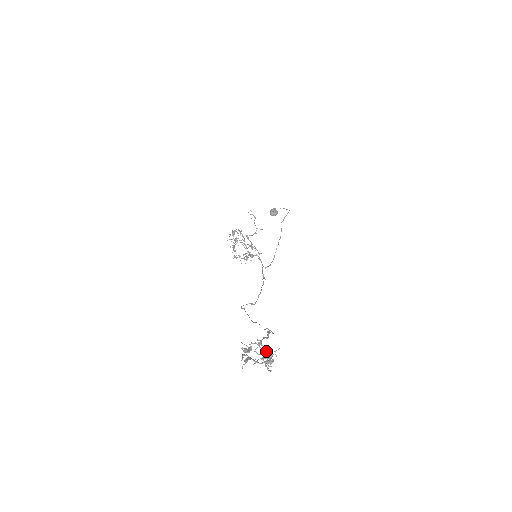
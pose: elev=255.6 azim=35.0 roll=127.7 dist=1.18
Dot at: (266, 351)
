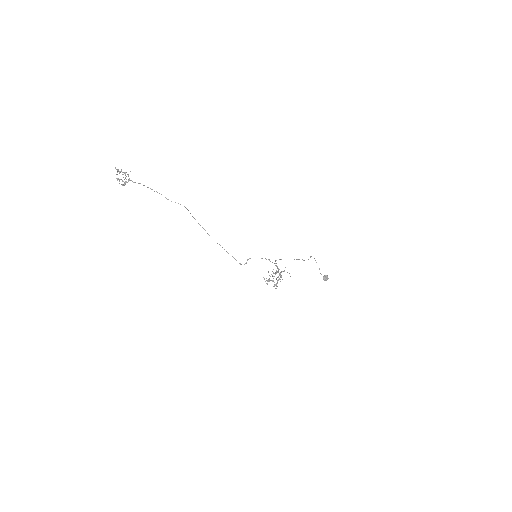
Dot at: occluded
